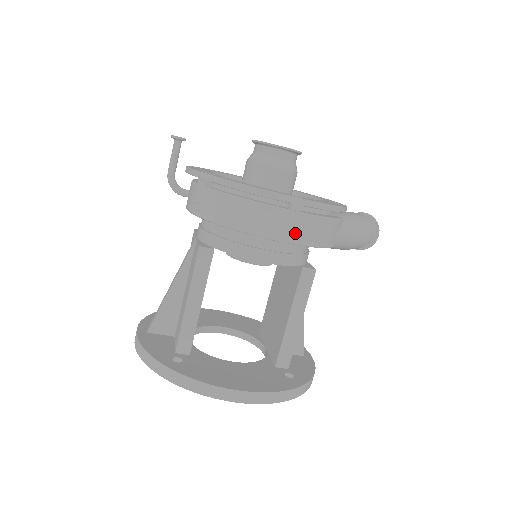
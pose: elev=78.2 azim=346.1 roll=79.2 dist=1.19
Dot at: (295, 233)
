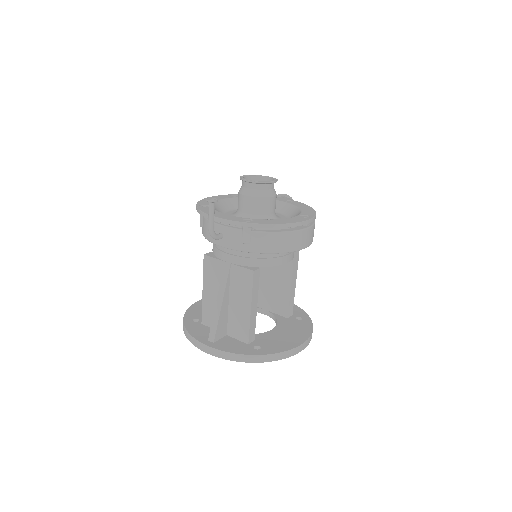
Dot at: (310, 239)
